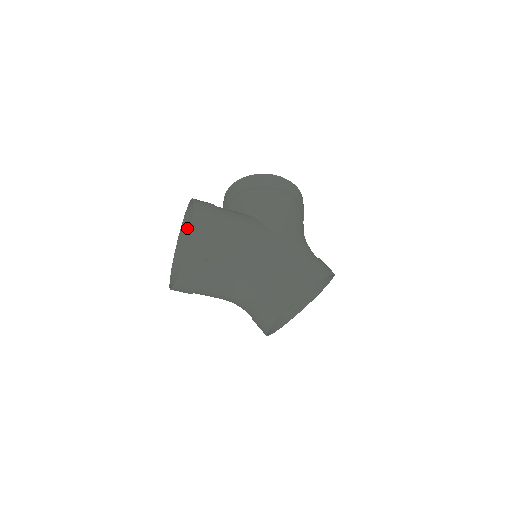
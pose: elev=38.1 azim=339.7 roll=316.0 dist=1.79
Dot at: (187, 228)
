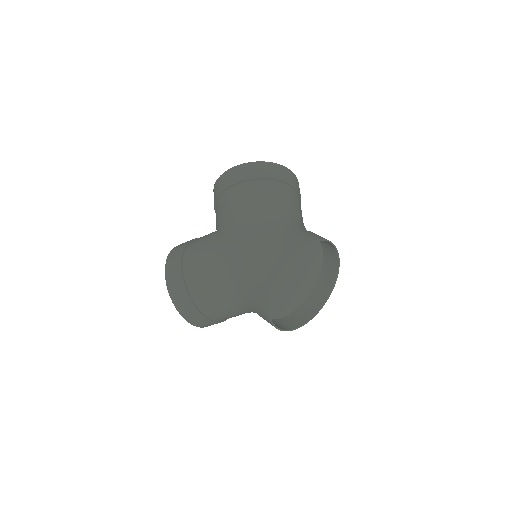
Dot at: occluded
